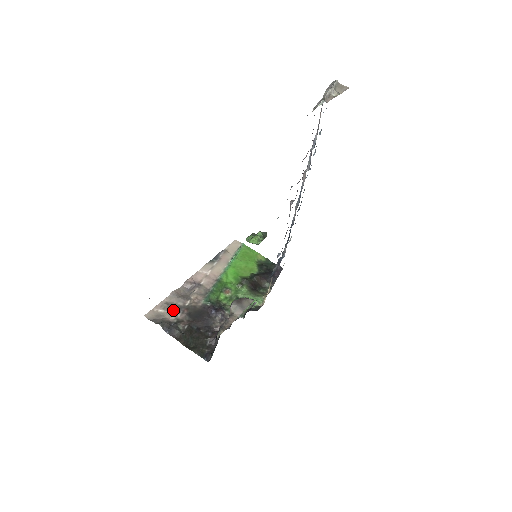
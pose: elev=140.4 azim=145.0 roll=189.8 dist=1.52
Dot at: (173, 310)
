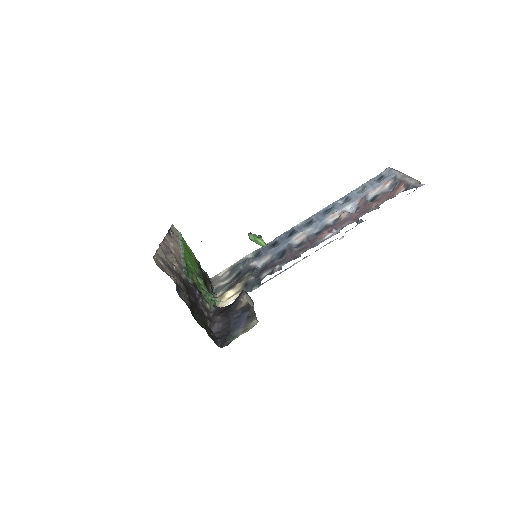
Dot at: (169, 269)
